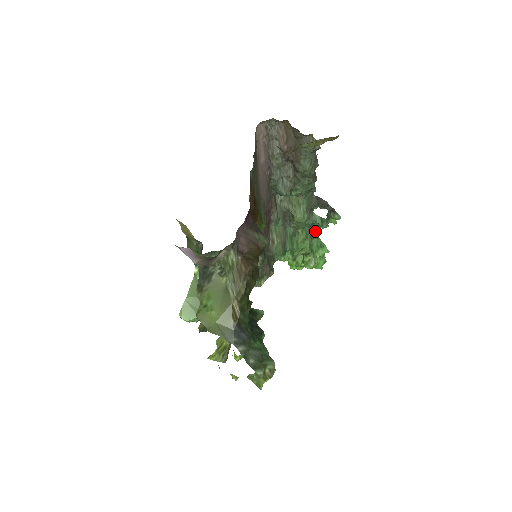
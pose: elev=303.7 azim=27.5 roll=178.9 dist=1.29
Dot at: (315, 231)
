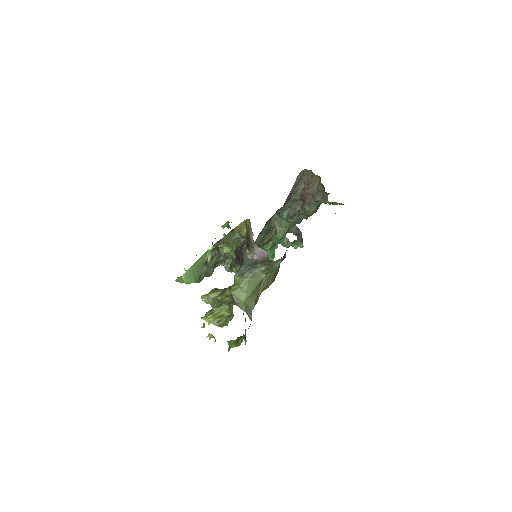
Dot at: (276, 245)
